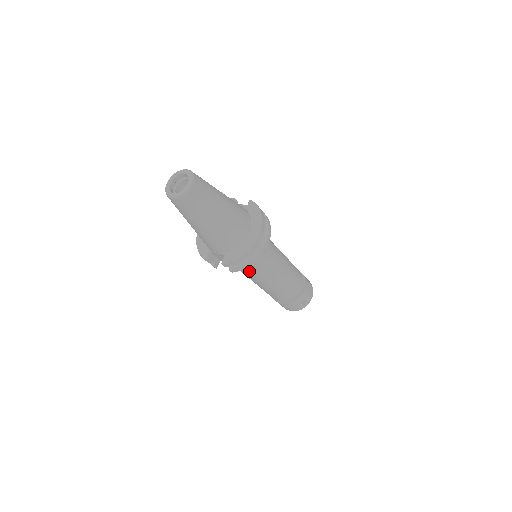
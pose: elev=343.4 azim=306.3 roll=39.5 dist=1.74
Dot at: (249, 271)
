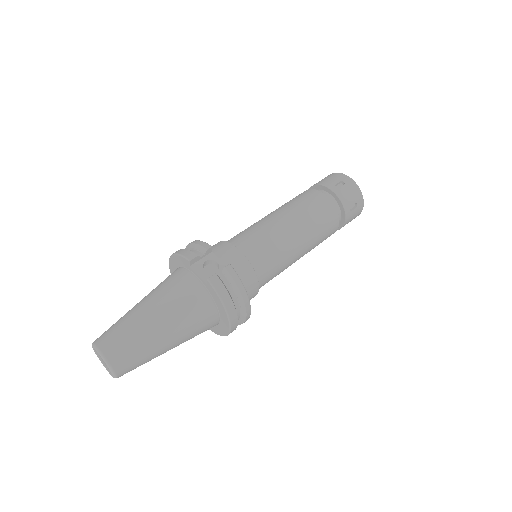
Dot at: occluded
